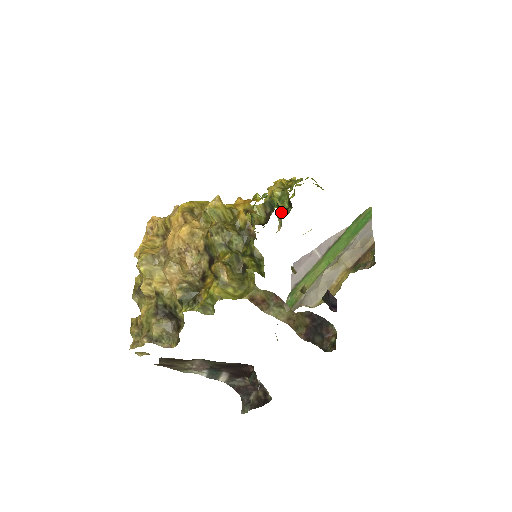
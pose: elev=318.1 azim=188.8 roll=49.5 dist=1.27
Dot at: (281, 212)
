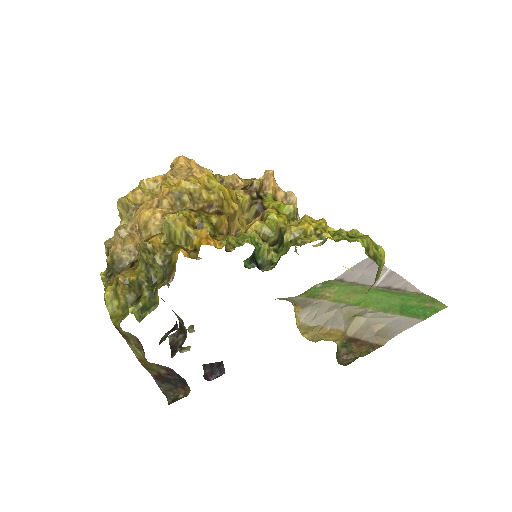
Dot at: occluded
